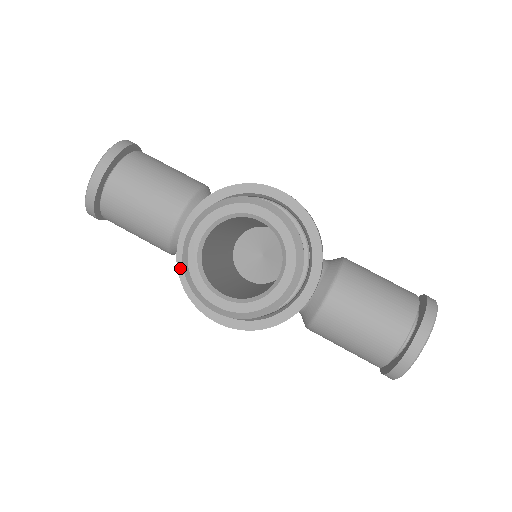
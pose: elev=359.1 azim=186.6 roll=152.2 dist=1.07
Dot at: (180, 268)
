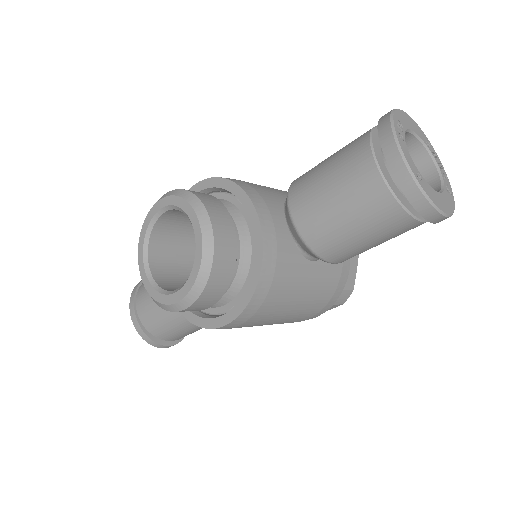
Dot at: (183, 312)
